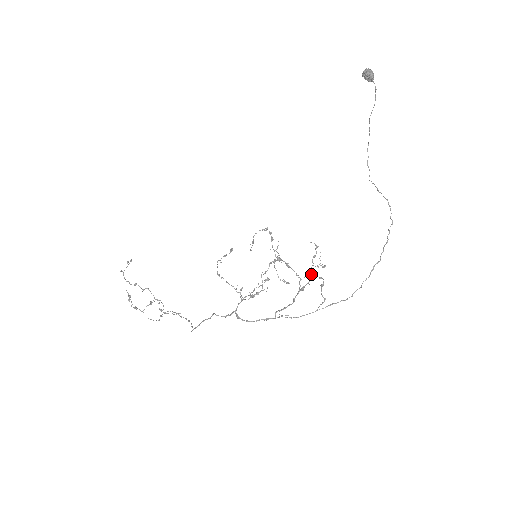
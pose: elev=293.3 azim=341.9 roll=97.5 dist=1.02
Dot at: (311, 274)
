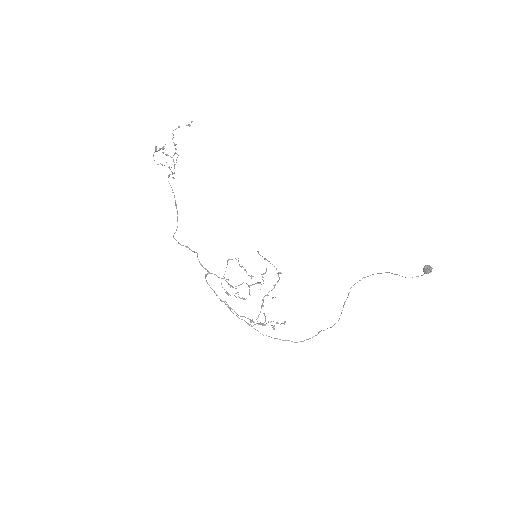
Dot at: (264, 324)
